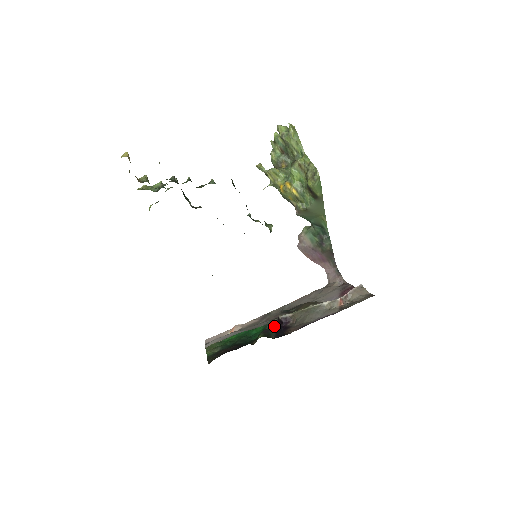
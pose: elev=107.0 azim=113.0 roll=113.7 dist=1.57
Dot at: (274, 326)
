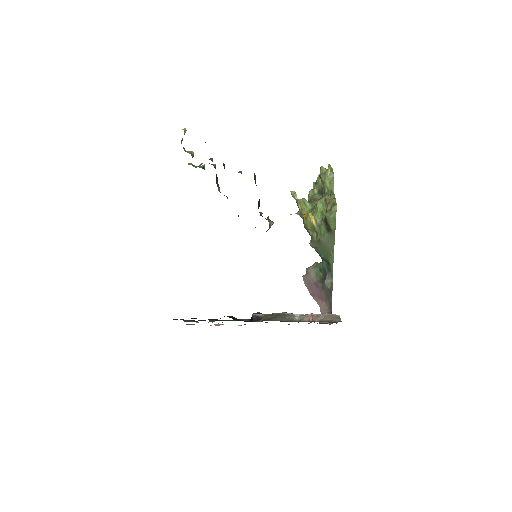
Dot at: (245, 320)
